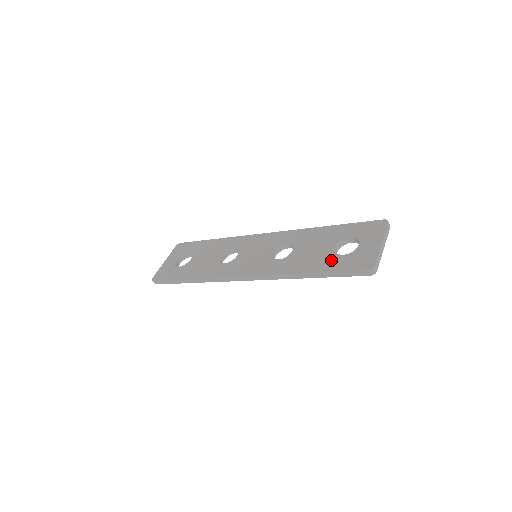
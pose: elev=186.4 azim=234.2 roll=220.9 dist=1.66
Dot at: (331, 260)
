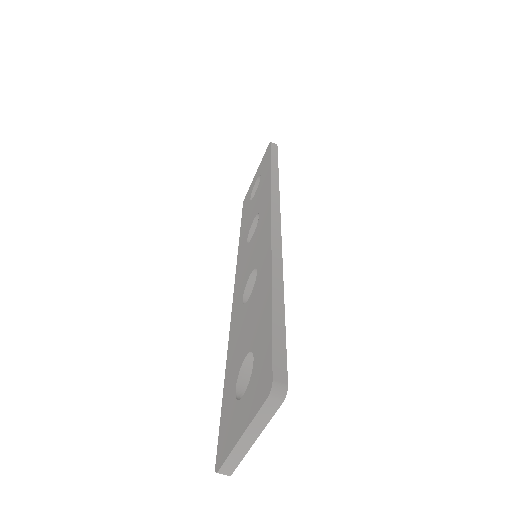
Dot at: (231, 382)
